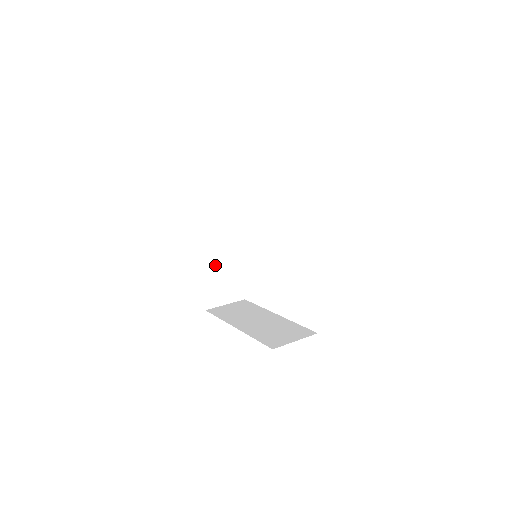
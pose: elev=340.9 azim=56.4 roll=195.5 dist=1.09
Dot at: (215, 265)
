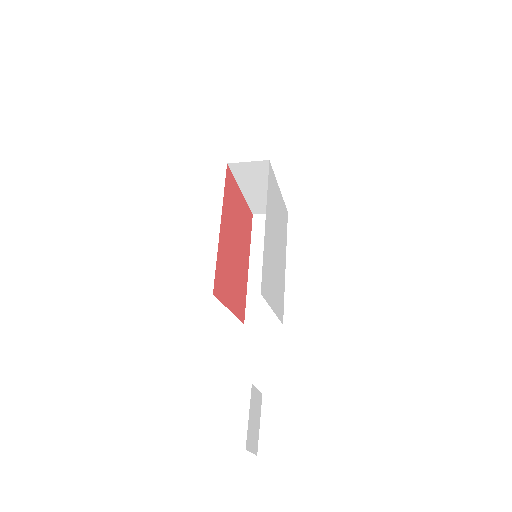
Dot at: (259, 290)
